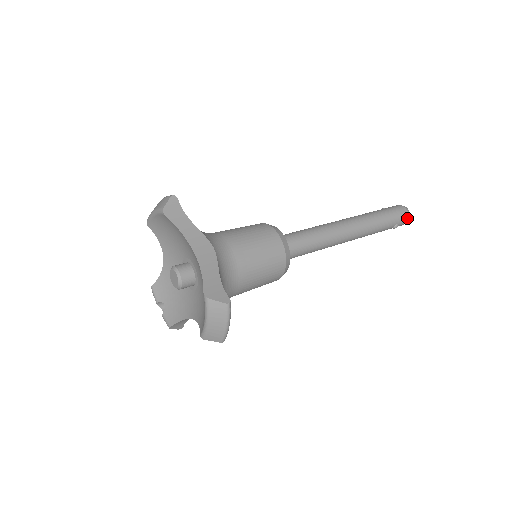
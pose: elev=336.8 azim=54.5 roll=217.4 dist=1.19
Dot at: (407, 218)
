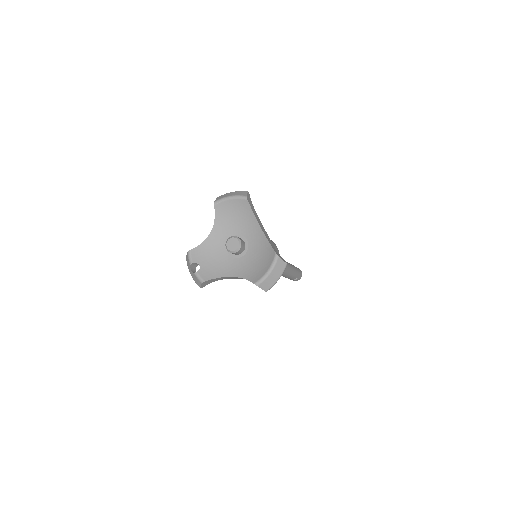
Dot at: occluded
